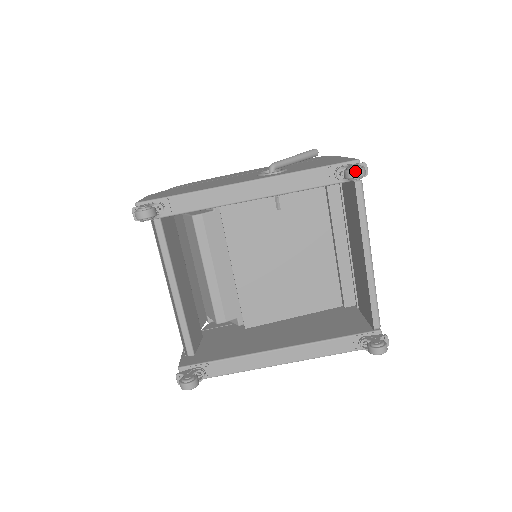
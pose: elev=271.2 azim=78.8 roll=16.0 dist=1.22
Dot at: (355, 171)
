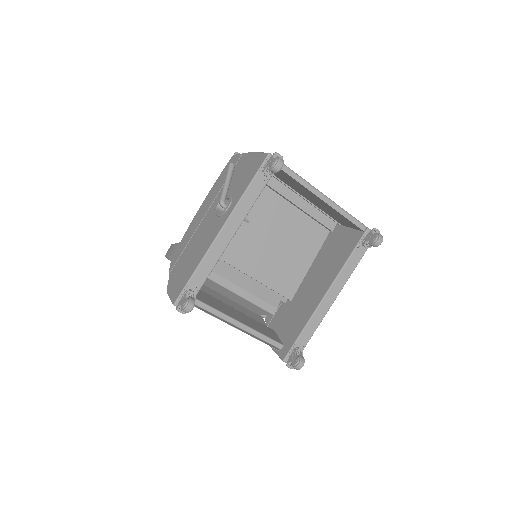
Dot at: (277, 166)
